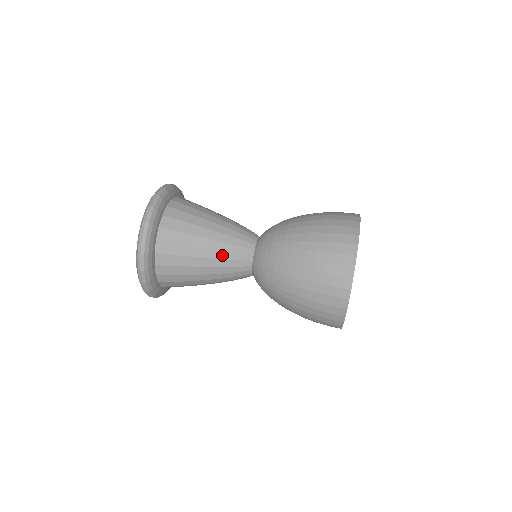
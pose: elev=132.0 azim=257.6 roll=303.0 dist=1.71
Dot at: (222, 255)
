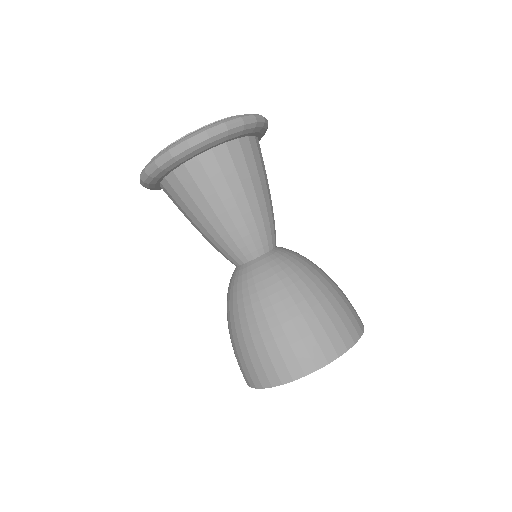
Dot at: occluded
